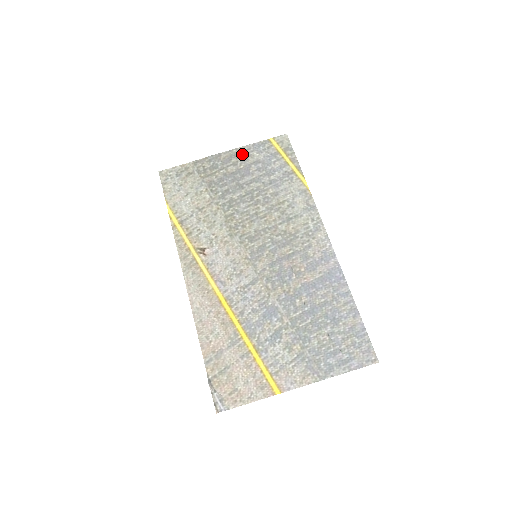
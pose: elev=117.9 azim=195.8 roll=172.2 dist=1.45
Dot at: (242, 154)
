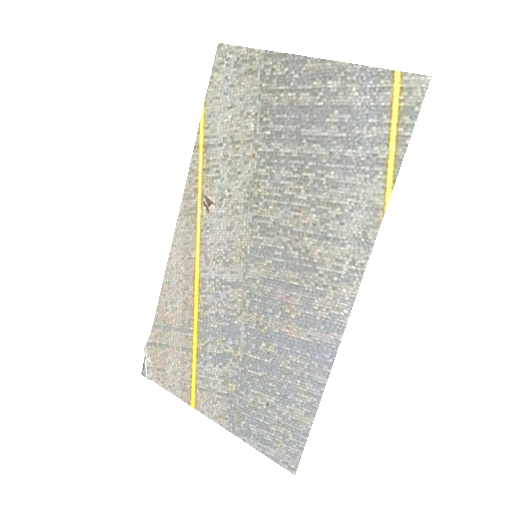
Dot at: (335, 78)
